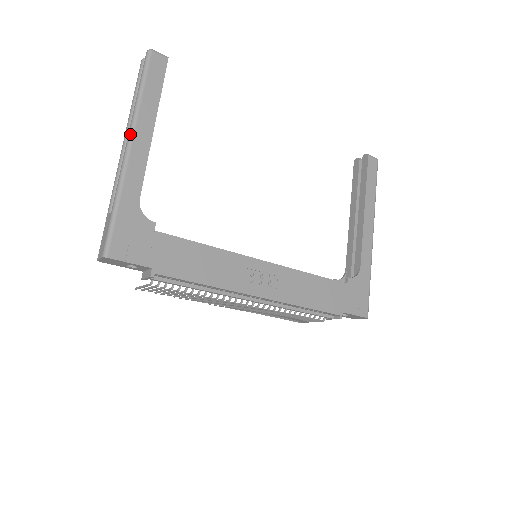
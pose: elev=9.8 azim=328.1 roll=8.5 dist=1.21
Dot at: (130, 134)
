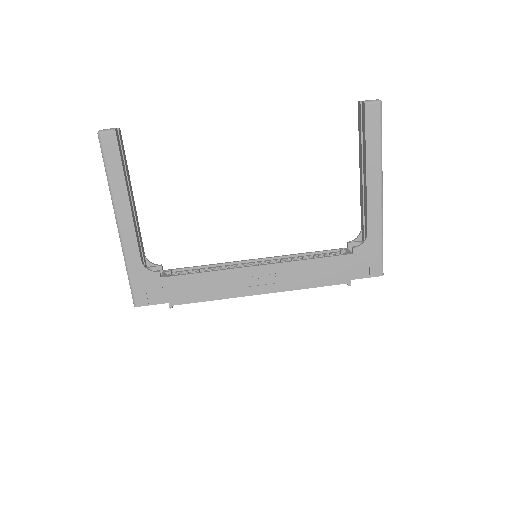
Dot at: (115, 215)
